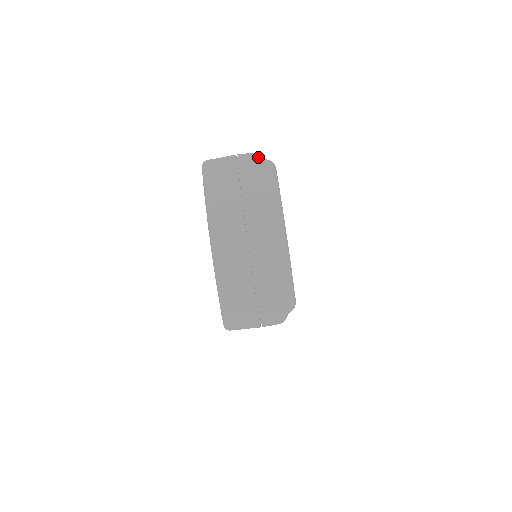
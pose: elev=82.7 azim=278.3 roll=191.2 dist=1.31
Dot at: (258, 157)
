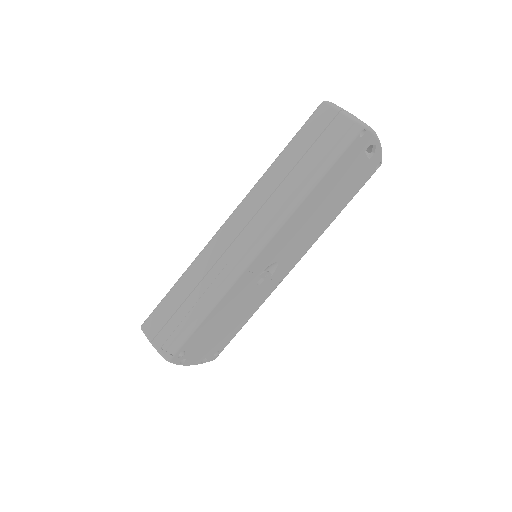
Dot at: occluded
